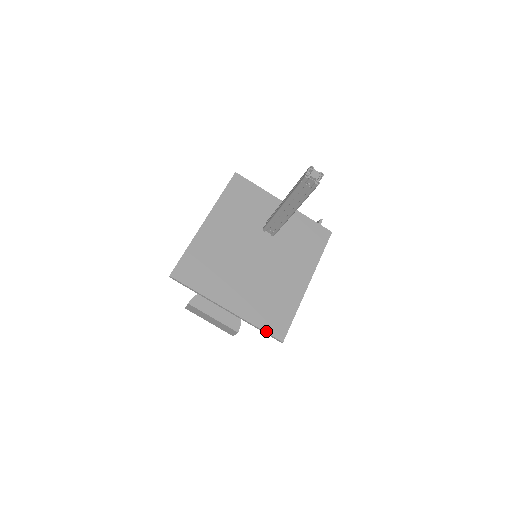
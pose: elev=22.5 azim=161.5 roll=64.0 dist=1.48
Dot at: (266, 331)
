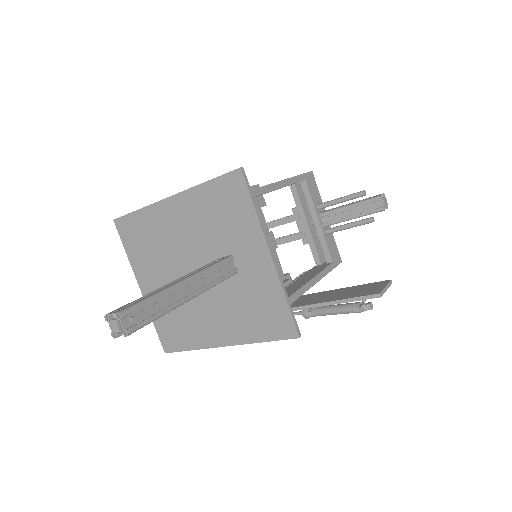
Dot at: (158, 333)
